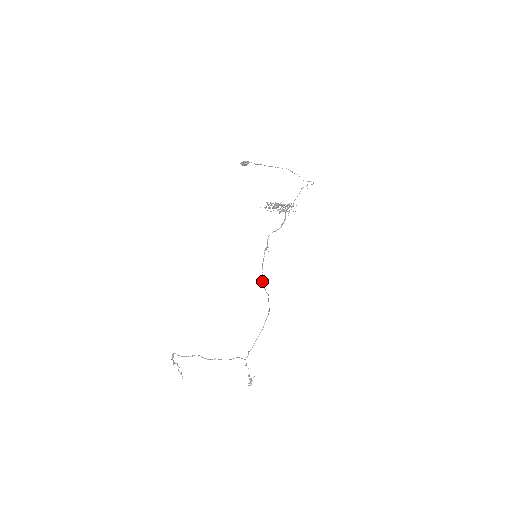
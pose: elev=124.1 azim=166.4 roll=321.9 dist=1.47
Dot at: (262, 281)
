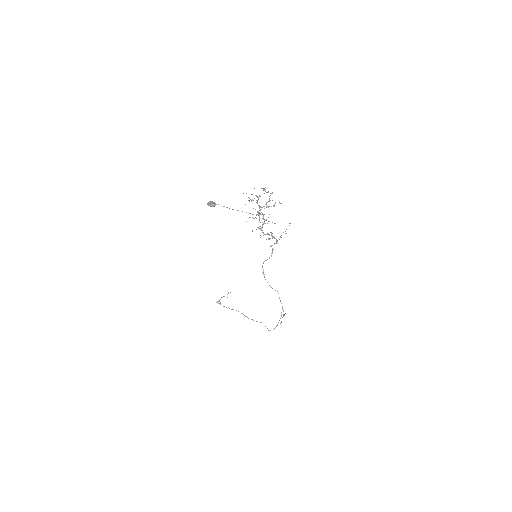
Dot at: (269, 285)
